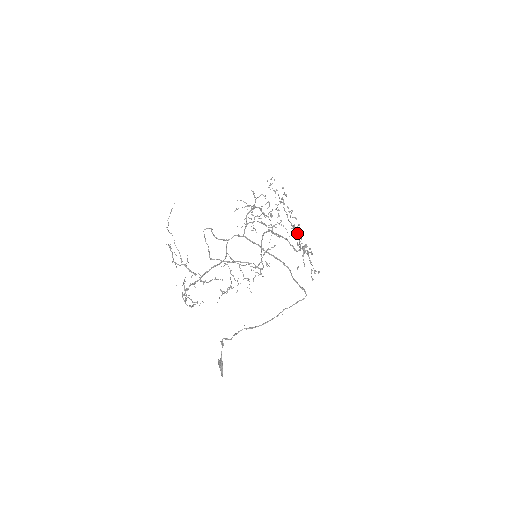
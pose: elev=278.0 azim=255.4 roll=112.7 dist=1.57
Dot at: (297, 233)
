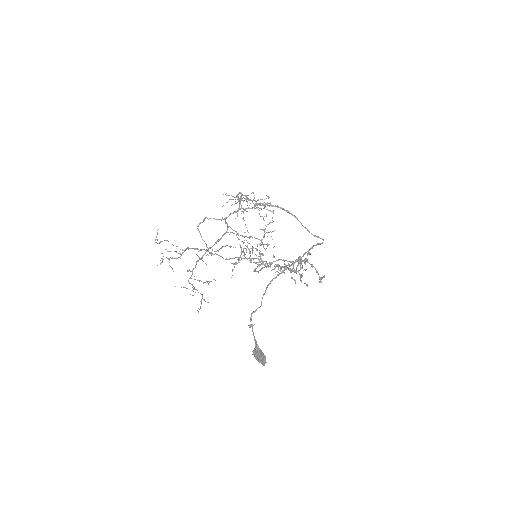
Dot at: occluded
